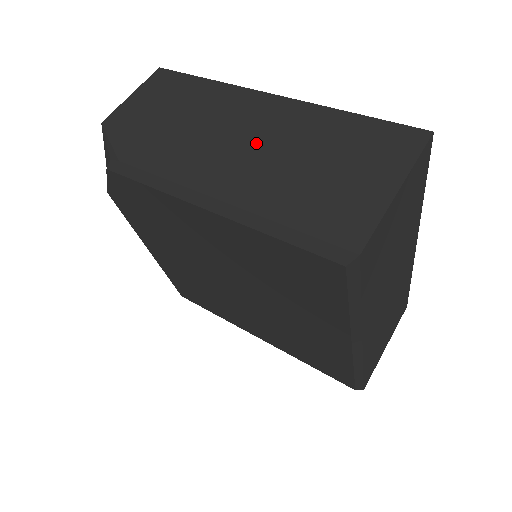
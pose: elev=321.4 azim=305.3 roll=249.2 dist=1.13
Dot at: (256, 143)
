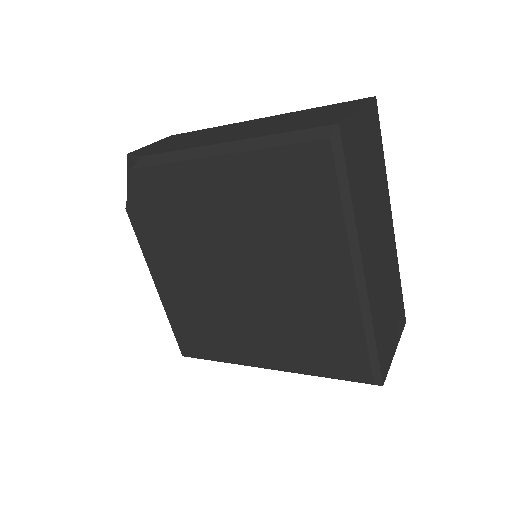
Dot at: (250, 128)
